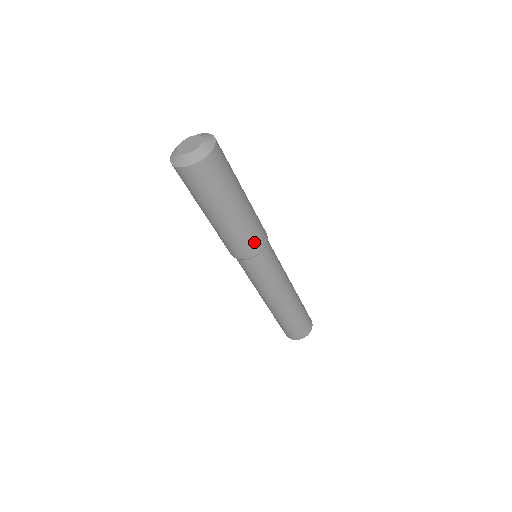
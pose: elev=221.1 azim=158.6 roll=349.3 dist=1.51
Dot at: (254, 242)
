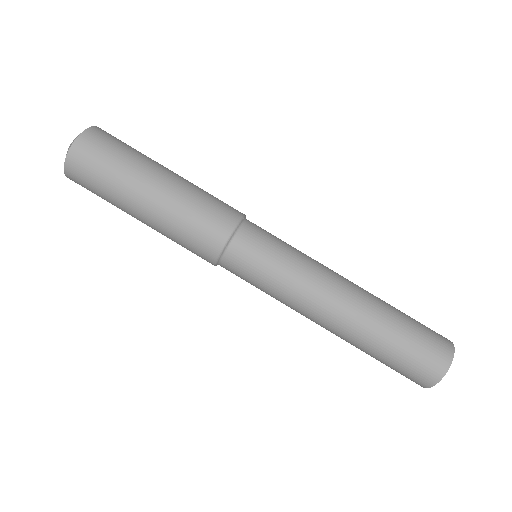
Dot at: (218, 212)
